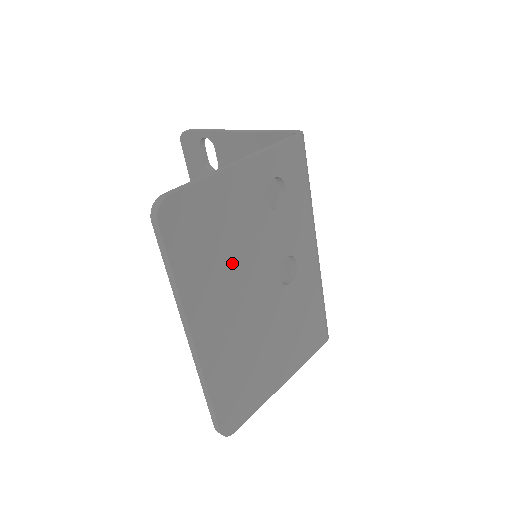
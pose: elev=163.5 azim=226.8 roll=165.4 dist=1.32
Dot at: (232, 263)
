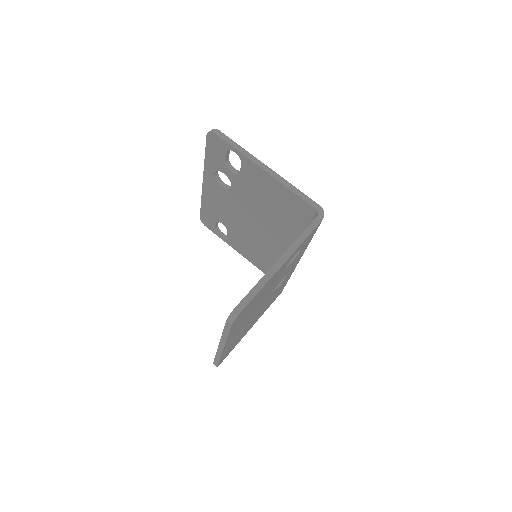
Dot at: (256, 306)
